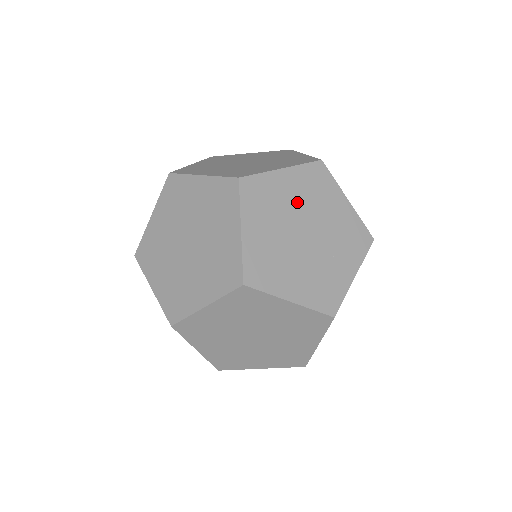
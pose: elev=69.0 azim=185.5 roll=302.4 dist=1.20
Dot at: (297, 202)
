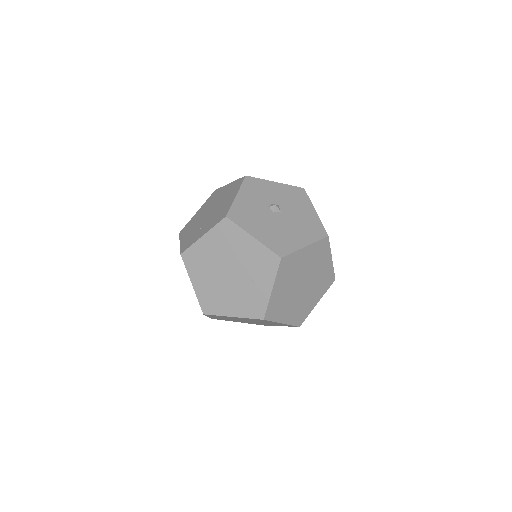
Dot at: (218, 254)
